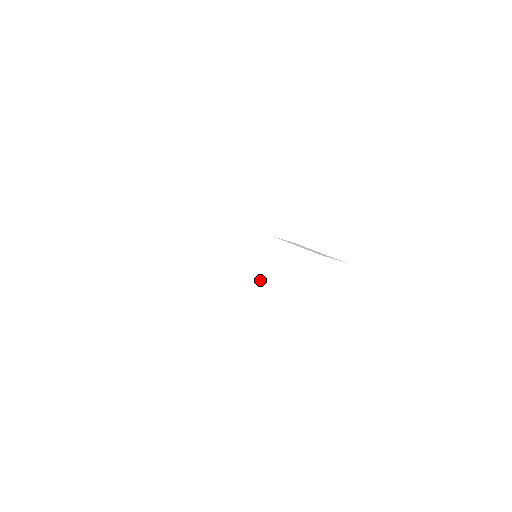
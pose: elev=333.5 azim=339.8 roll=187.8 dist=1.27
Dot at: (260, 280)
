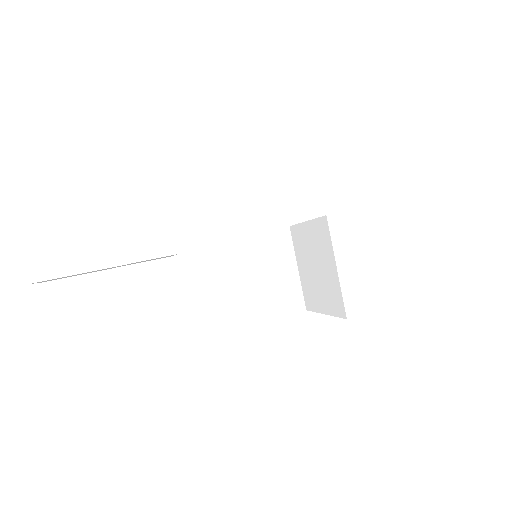
Dot at: (302, 279)
